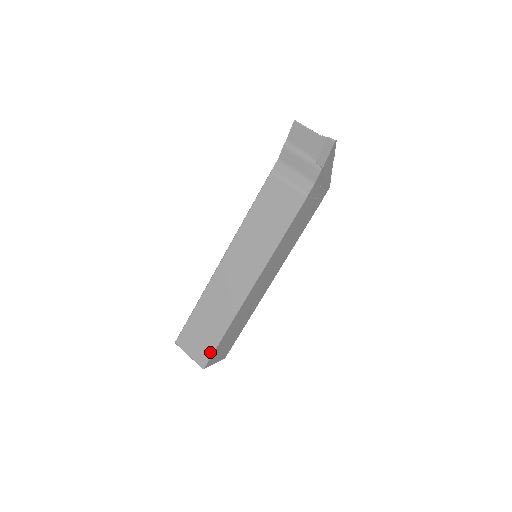
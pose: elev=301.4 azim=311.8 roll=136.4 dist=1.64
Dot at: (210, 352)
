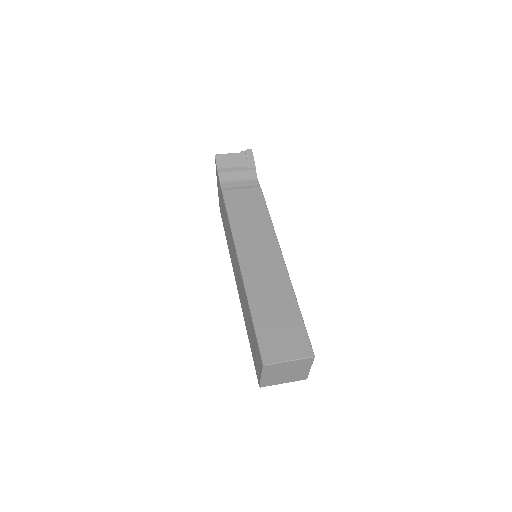
Dot at: (304, 334)
